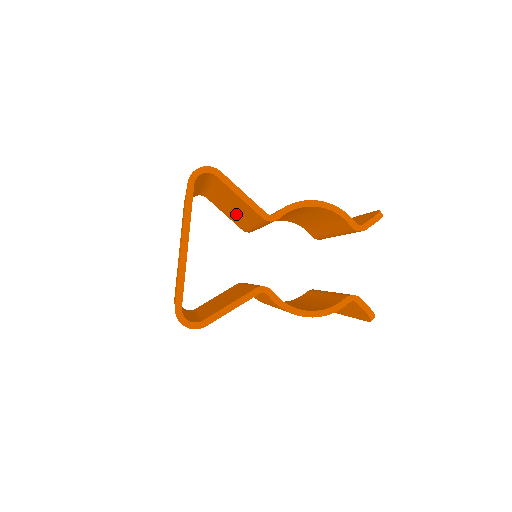
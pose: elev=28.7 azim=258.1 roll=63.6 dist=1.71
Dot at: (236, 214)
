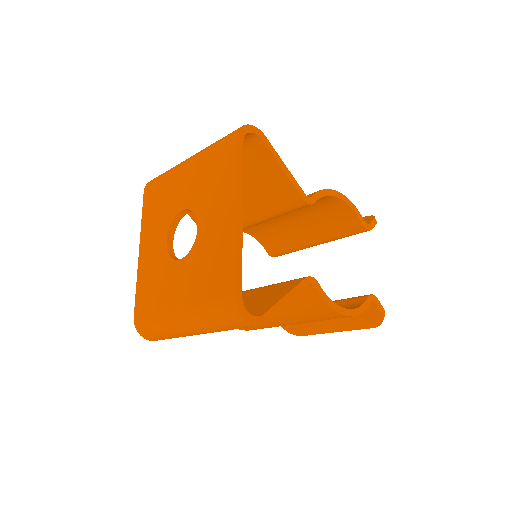
Dot at: occluded
